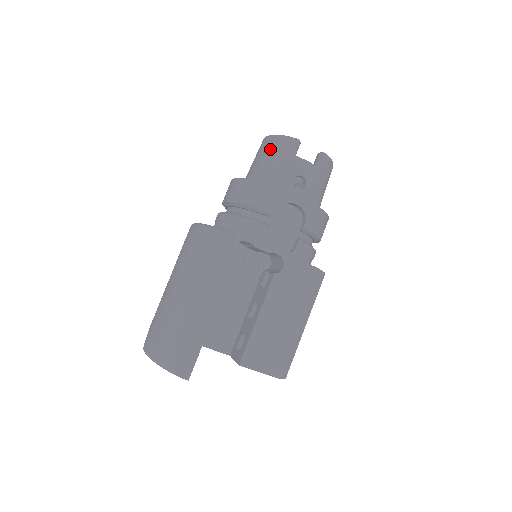
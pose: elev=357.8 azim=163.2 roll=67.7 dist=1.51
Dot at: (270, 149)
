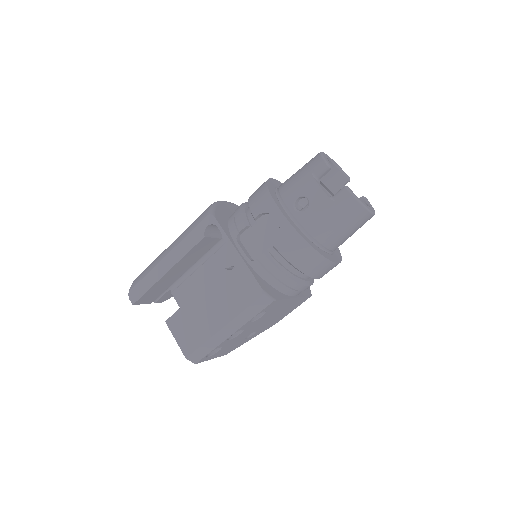
Dot at: (307, 163)
